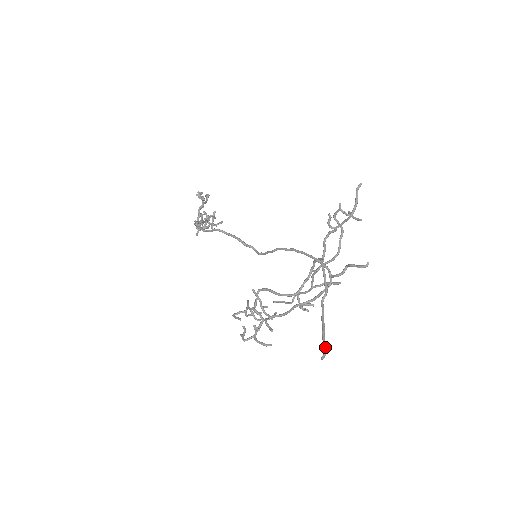
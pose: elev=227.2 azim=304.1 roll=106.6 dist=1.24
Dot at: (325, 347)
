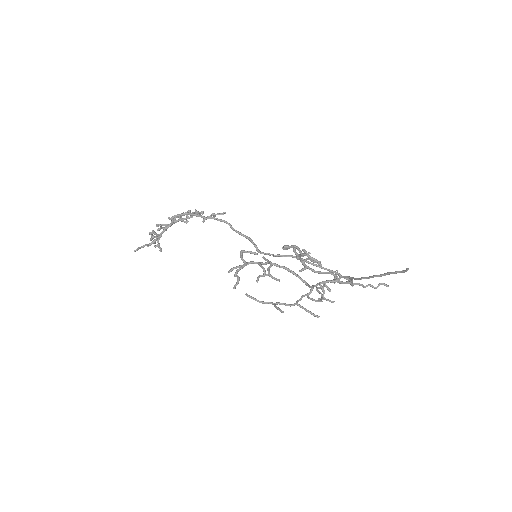
Dot at: (402, 271)
